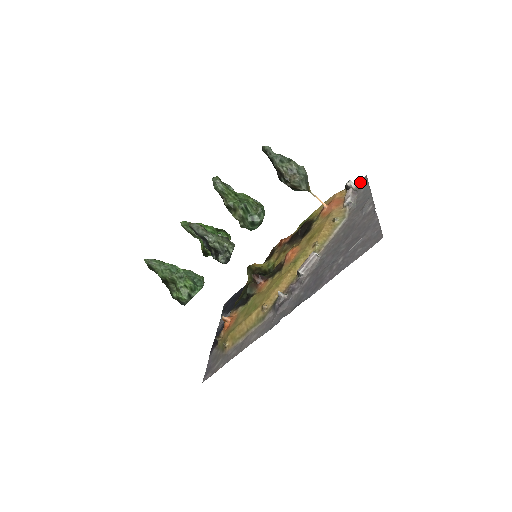
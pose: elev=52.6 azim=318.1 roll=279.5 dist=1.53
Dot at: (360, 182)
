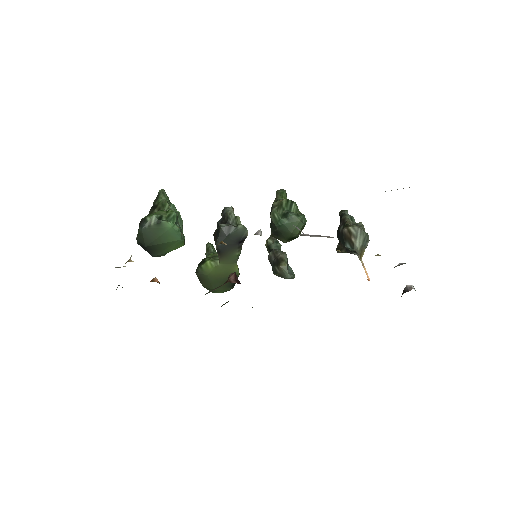
Dot at: occluded
